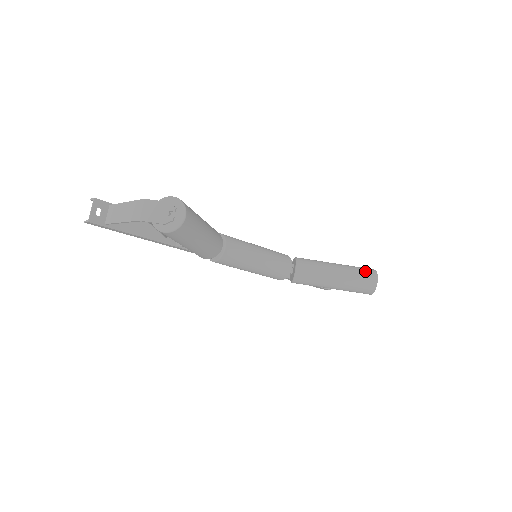
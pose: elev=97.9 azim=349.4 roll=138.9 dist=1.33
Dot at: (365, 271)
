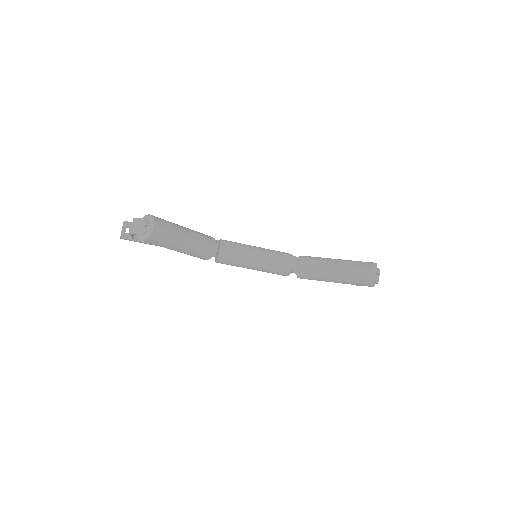
Dot at: (362, 264)
